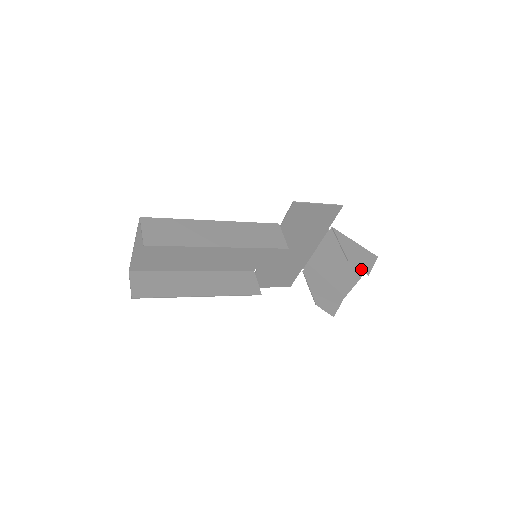
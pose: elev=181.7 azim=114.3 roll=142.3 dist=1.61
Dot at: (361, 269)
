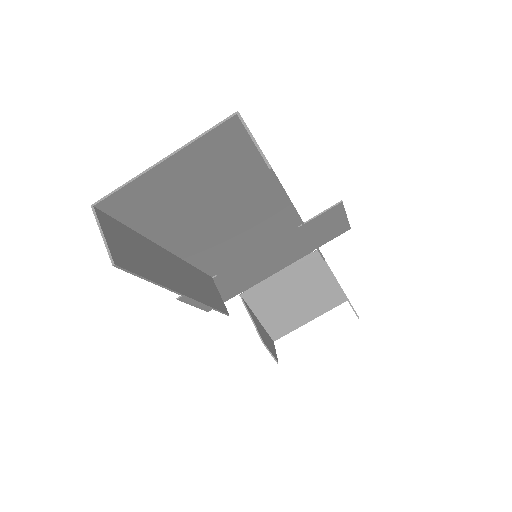
Dot at: occluded
